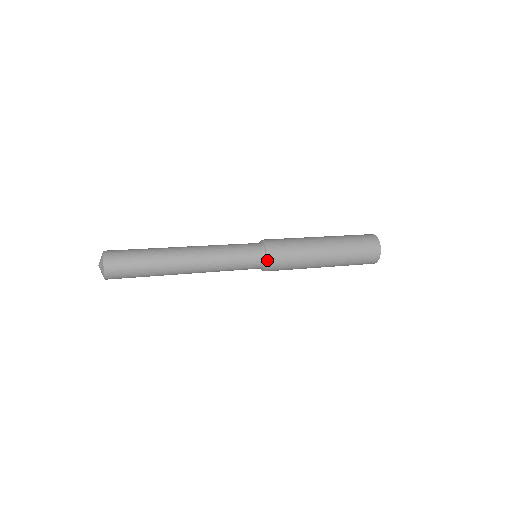
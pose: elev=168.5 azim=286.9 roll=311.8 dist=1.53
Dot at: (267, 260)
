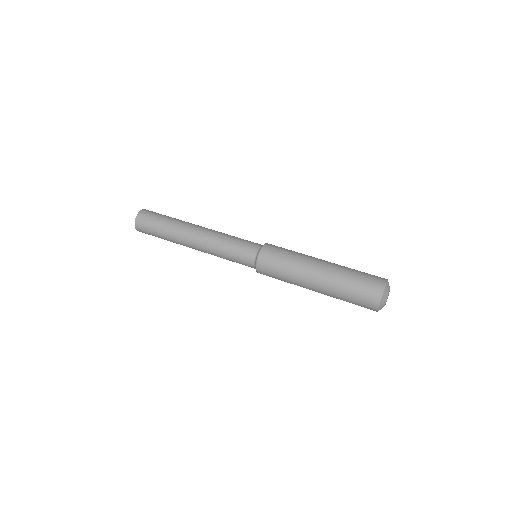
Dot at: (257, 272)
